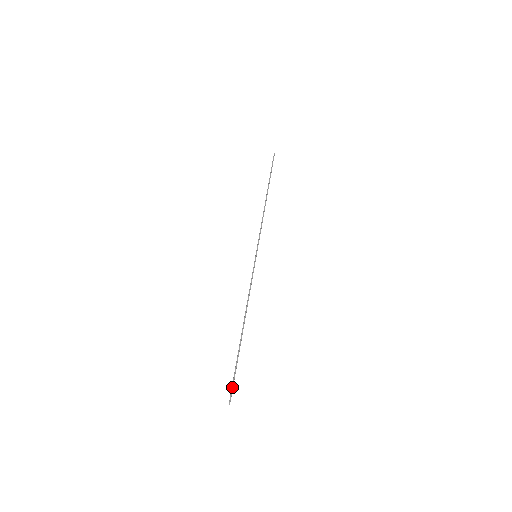
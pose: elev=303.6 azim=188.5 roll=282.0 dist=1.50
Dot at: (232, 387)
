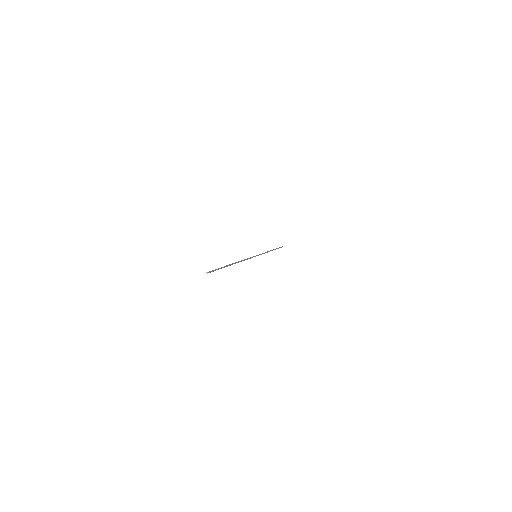
Dot at: (214, 270)
